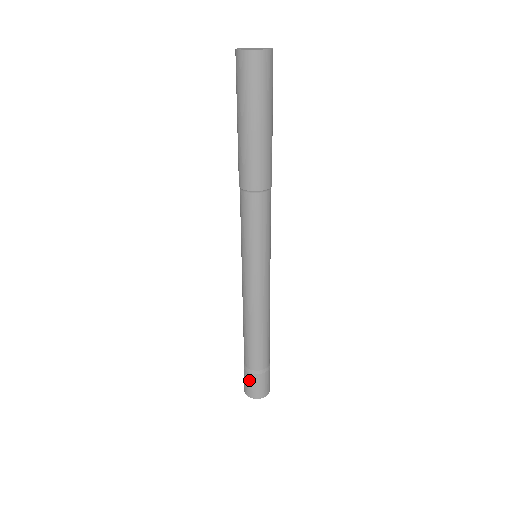
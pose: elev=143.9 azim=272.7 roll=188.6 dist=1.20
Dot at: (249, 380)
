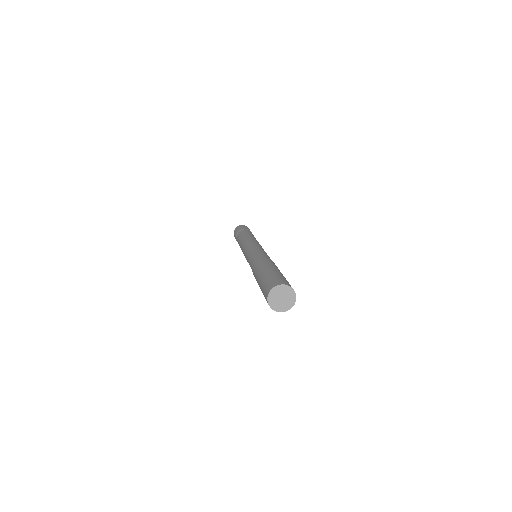
Dot at: occluded
